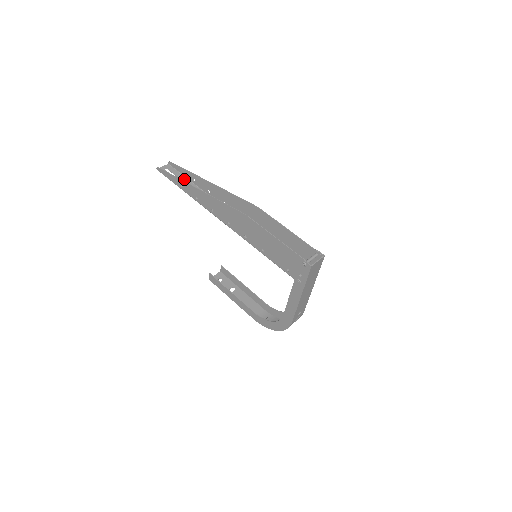
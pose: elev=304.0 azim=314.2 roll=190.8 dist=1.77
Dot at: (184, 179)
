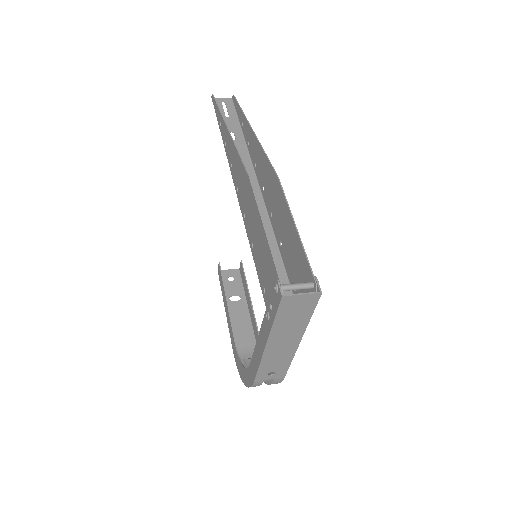
Dot at: (234, 120)
